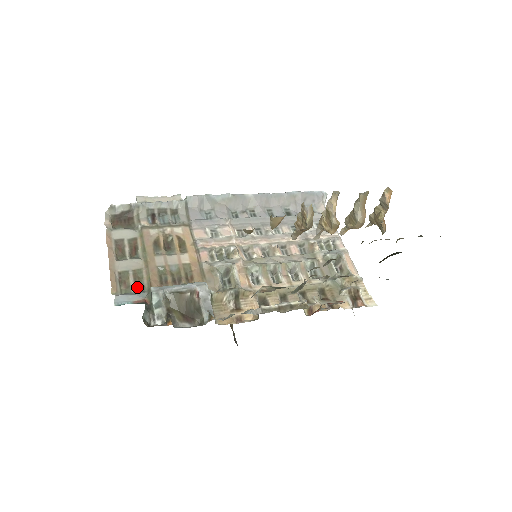
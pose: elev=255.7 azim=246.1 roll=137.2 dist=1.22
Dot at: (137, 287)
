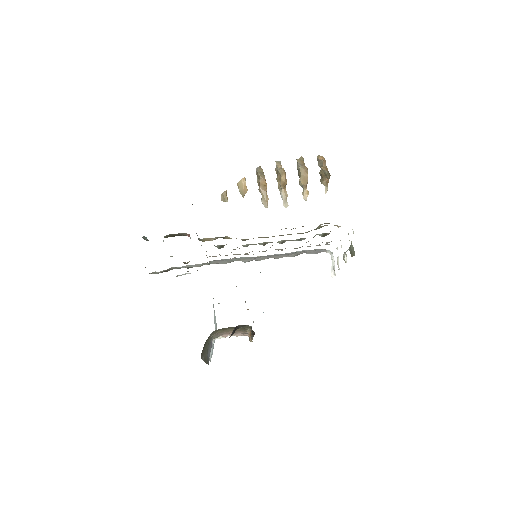
Dot at: occluded
